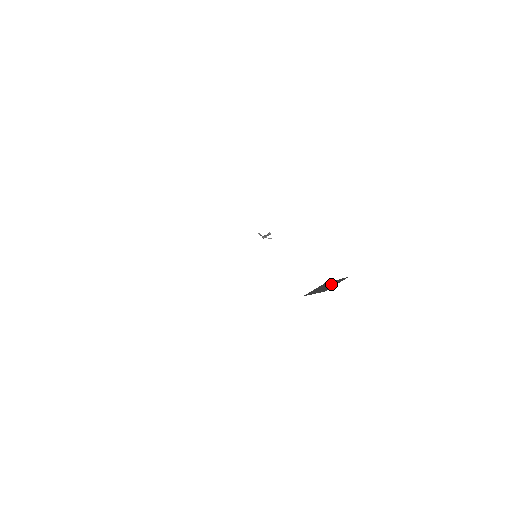
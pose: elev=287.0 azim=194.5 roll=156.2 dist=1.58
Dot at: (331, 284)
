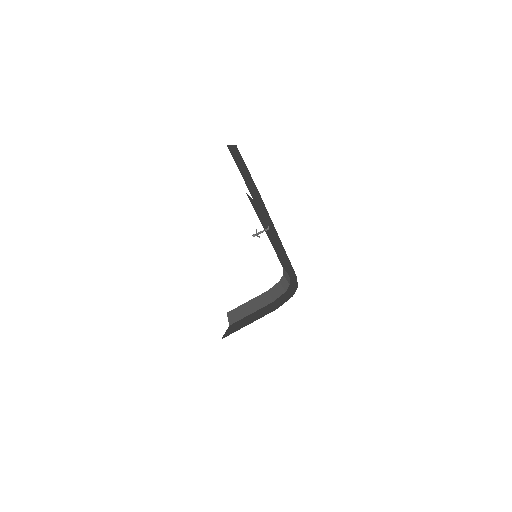
Dot at: (255, 302)
